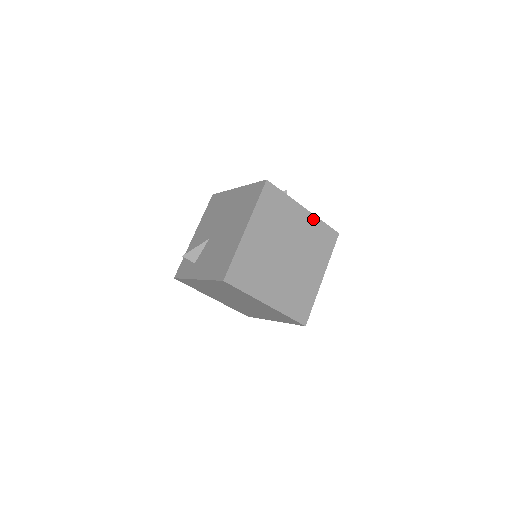
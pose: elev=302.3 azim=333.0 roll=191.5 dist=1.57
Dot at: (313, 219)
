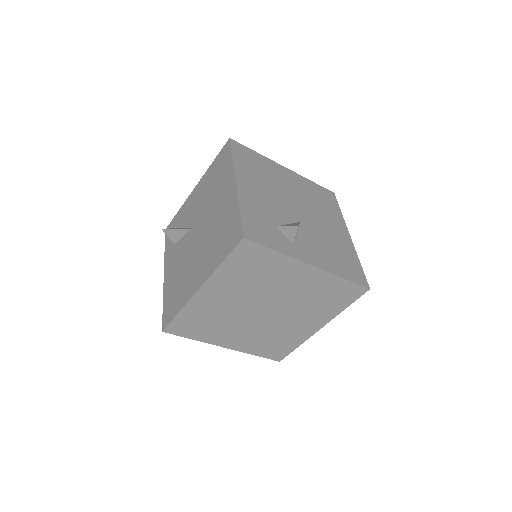
Dot at: (325, 276)
